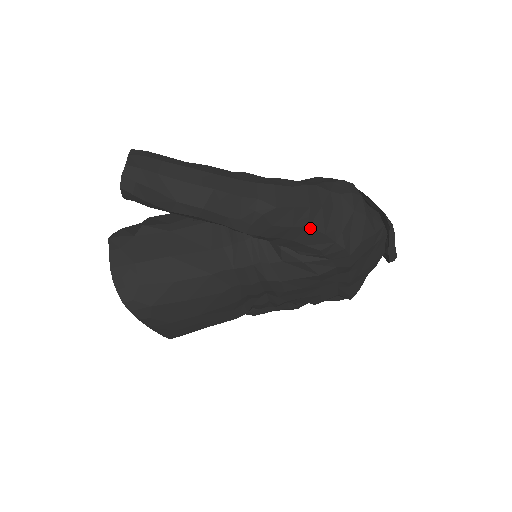
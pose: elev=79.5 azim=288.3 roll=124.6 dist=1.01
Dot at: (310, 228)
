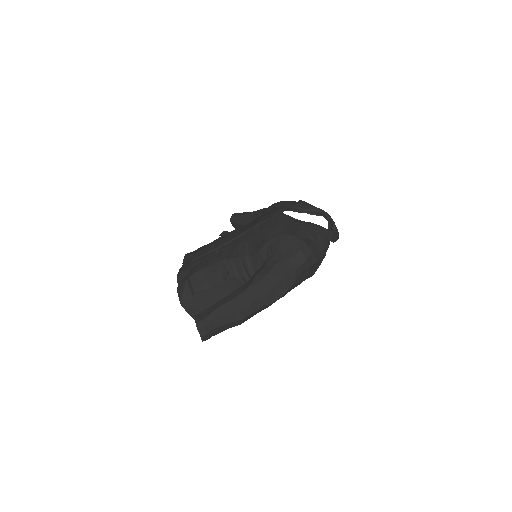
Dot at: occluded
